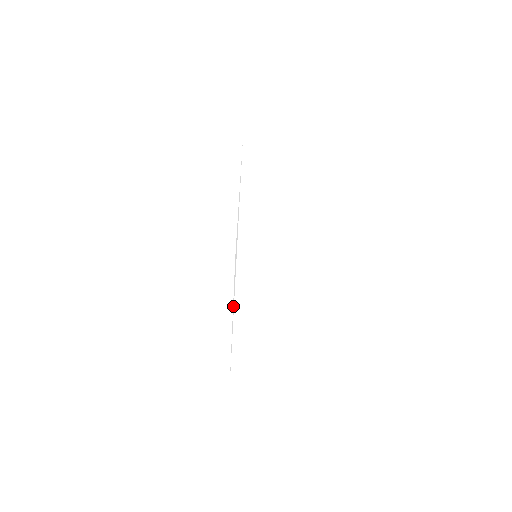
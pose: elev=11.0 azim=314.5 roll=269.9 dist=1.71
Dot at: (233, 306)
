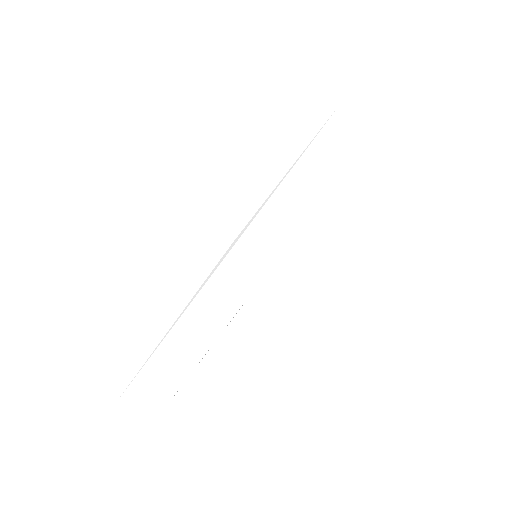
Dot at: (188, 303)
